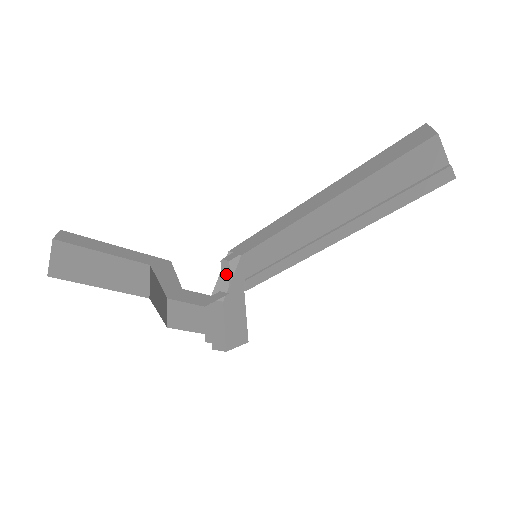
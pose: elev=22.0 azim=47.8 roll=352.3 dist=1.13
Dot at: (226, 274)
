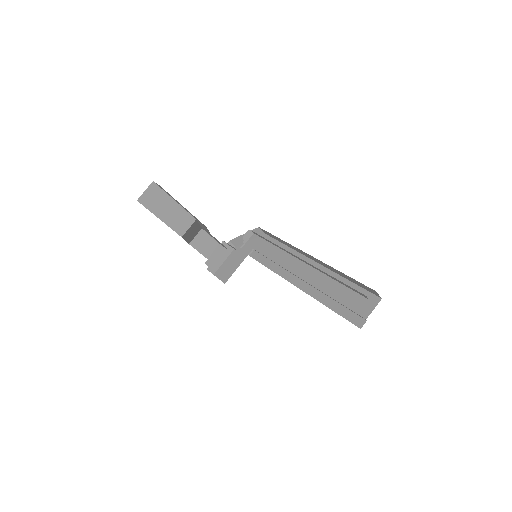
Dot at: (245, 240)
